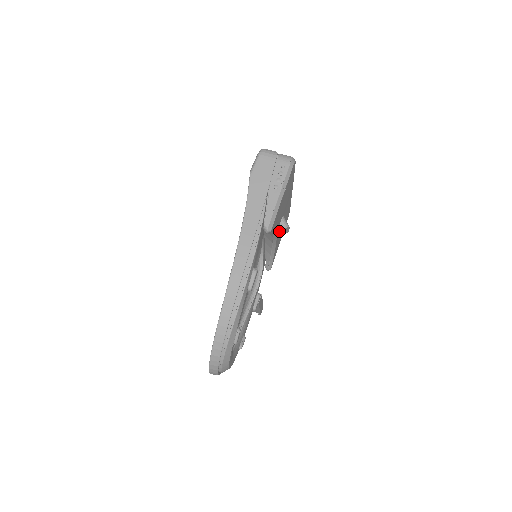
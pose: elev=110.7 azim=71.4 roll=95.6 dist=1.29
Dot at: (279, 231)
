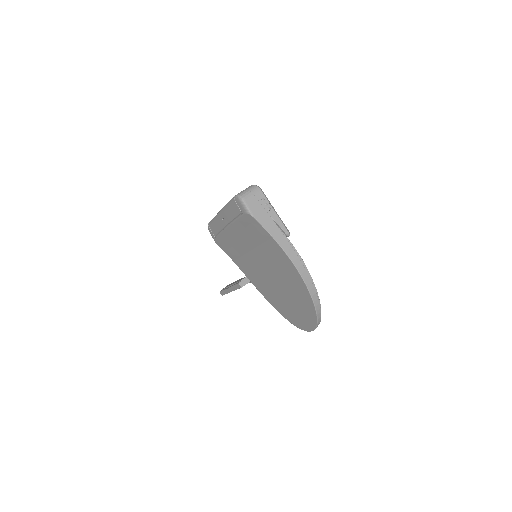
Dot at: occluded
